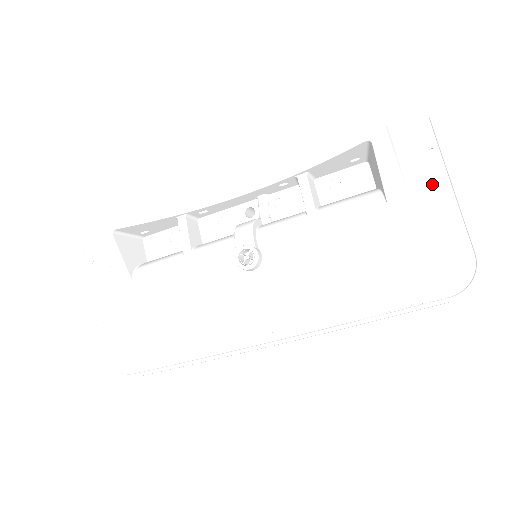
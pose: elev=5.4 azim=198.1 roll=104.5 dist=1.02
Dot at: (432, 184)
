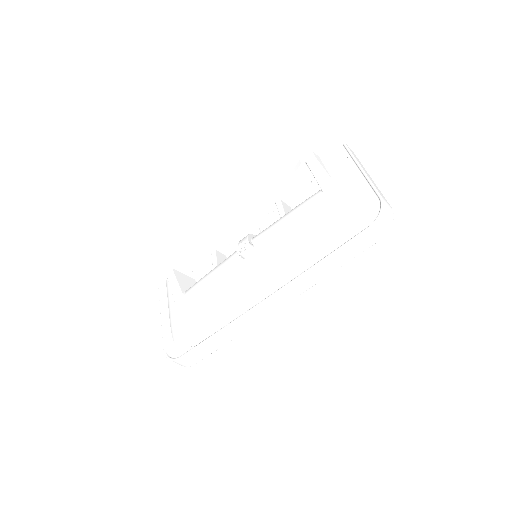
Dot at: (349, 174)
